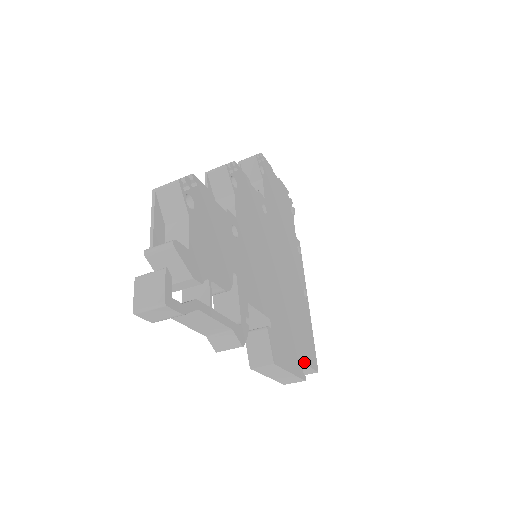
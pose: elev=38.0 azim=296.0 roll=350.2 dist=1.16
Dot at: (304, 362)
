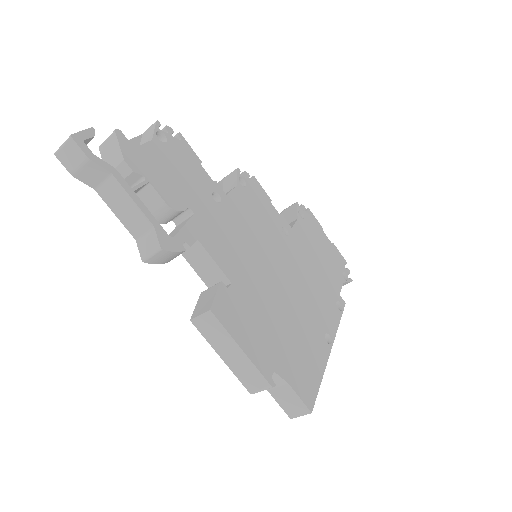
Dot at: (281, 373)
